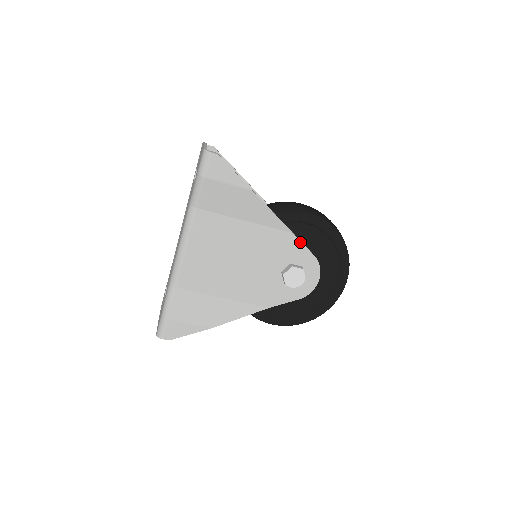
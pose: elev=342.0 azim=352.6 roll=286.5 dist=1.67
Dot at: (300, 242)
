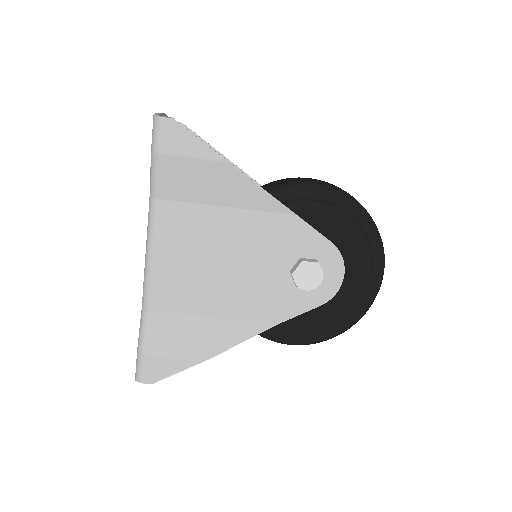
Dot at: (309, 226)
